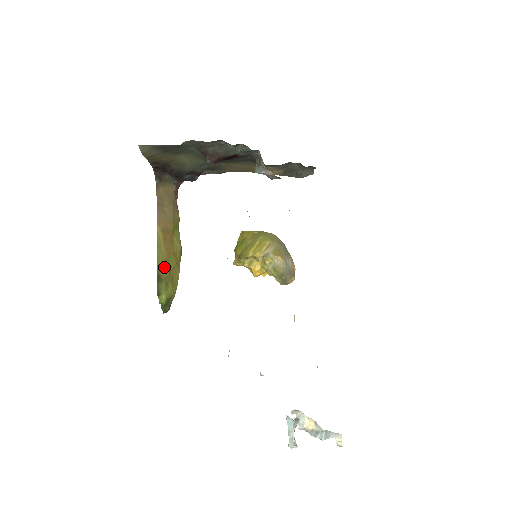
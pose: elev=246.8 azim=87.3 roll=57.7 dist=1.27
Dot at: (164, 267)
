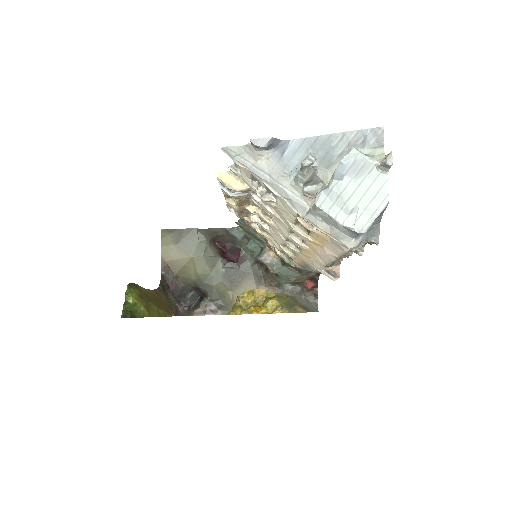
Dot at: (144, 293)
